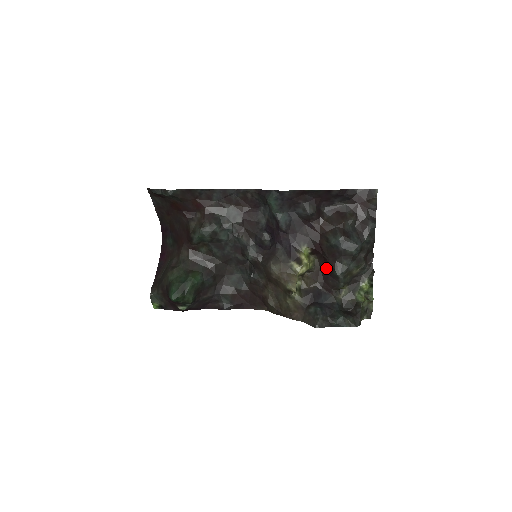
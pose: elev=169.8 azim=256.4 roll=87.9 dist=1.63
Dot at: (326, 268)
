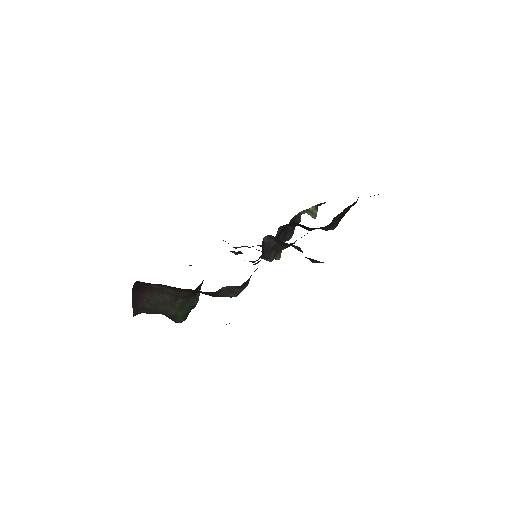
Dot at: (299, 224)
